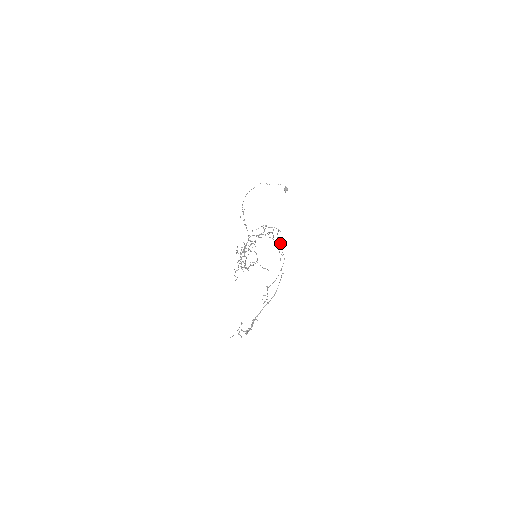
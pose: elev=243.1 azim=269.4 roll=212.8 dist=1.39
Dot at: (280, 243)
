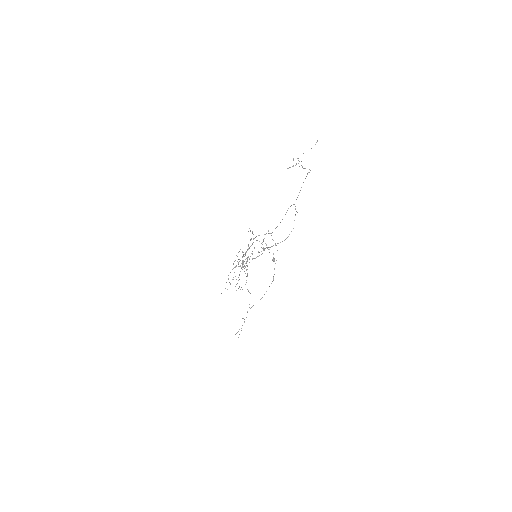
Dot at: occluded
